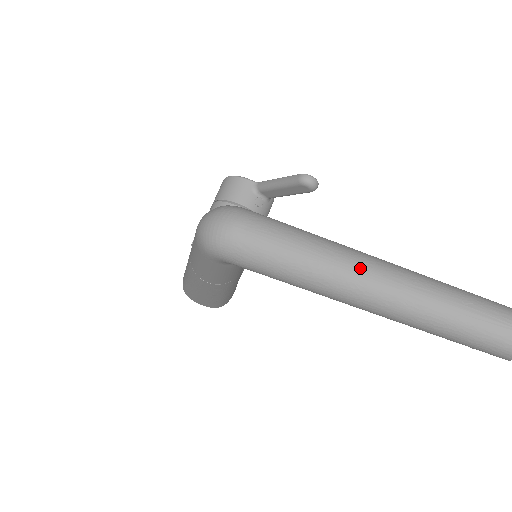
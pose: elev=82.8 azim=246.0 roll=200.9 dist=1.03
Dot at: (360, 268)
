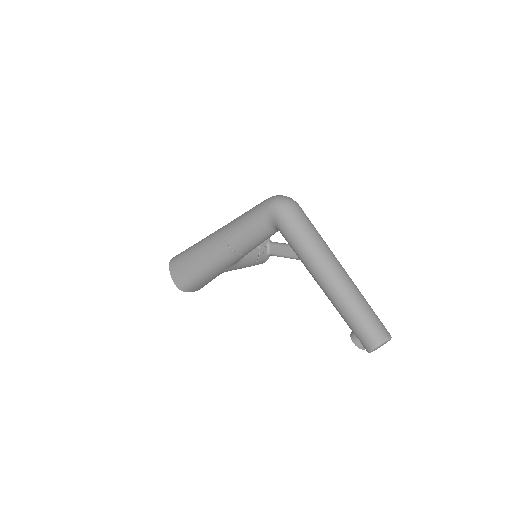
Dot at: (336, 260)
